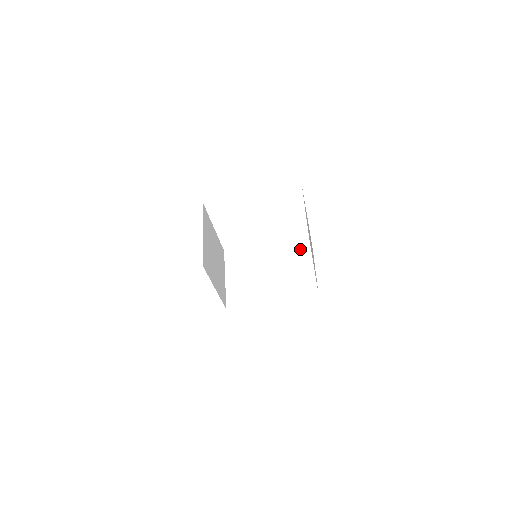
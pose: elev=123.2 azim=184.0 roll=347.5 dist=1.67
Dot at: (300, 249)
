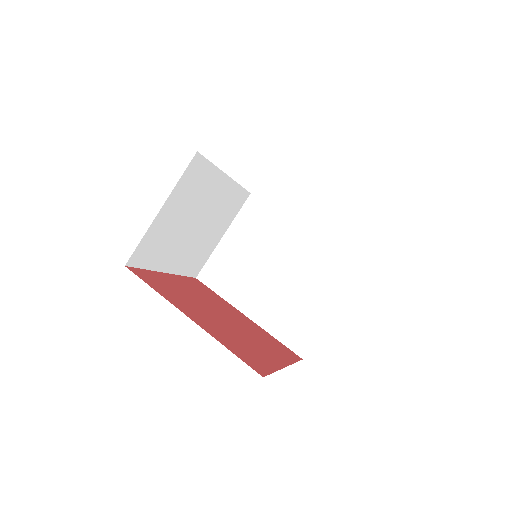
Dot at: (339, 274)
